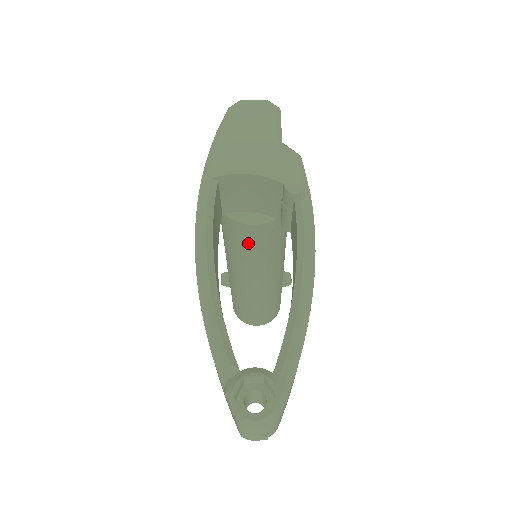
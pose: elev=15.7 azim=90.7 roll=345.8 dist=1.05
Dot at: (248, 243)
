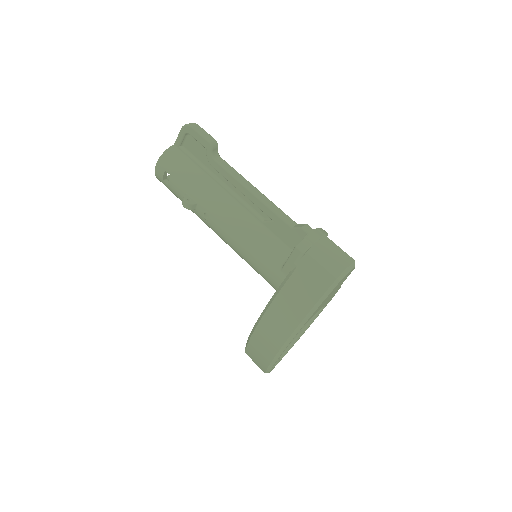
Dot at: occluded
